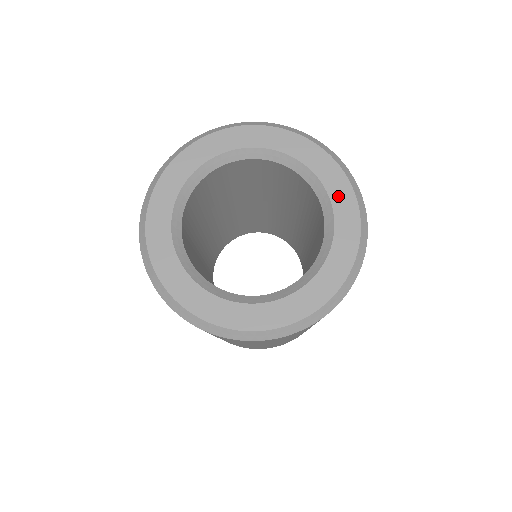
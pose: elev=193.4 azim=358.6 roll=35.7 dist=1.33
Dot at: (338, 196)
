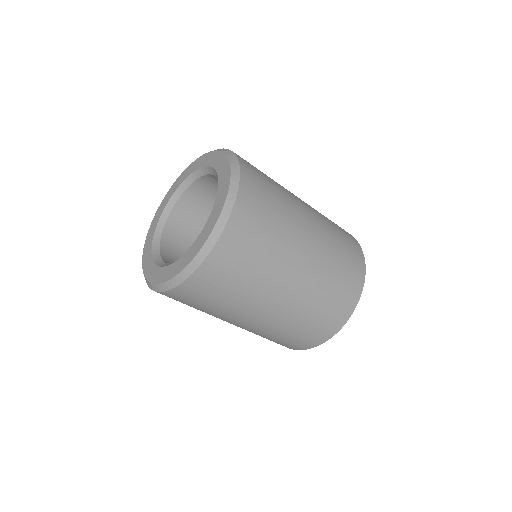
Dot at: (221, 171)
